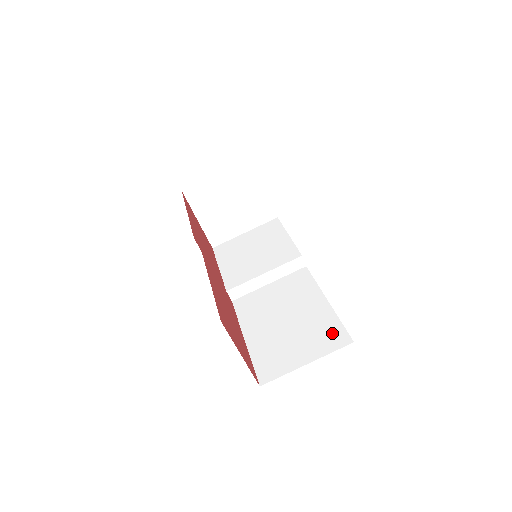
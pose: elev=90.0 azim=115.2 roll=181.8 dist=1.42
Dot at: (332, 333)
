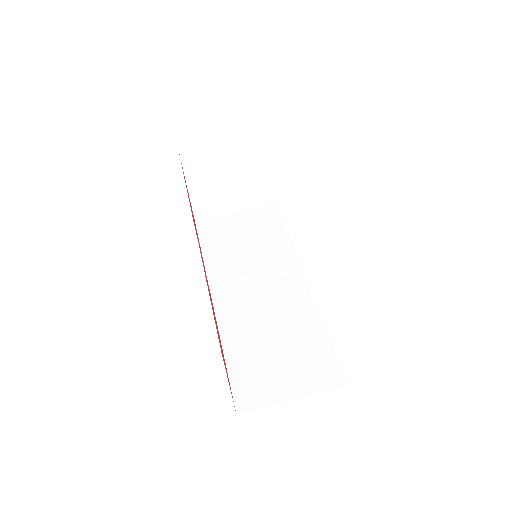
Dot at: (326, 367)
